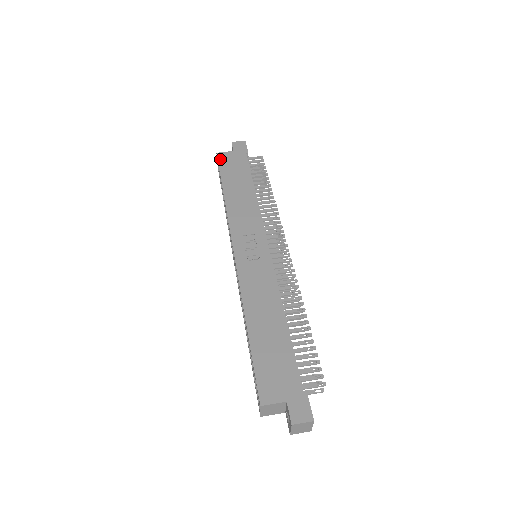
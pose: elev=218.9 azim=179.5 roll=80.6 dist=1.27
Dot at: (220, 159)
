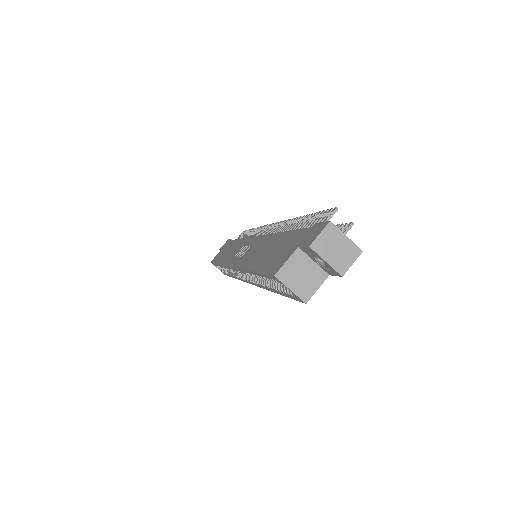
Dot at: (213, 260)
